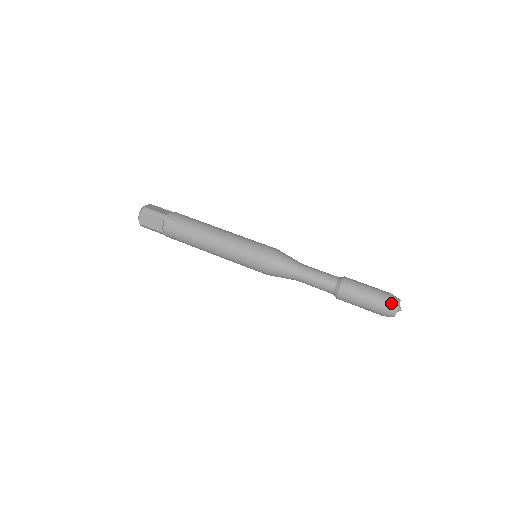
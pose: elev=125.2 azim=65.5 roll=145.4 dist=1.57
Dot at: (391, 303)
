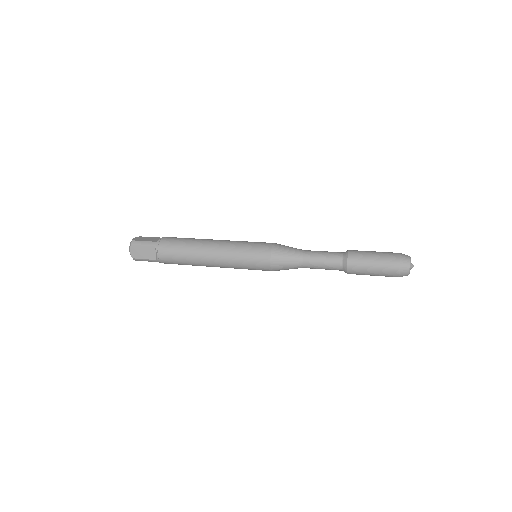
Dot at: occluded
